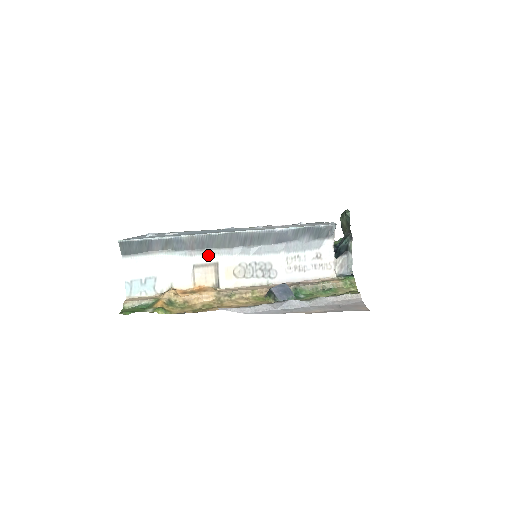
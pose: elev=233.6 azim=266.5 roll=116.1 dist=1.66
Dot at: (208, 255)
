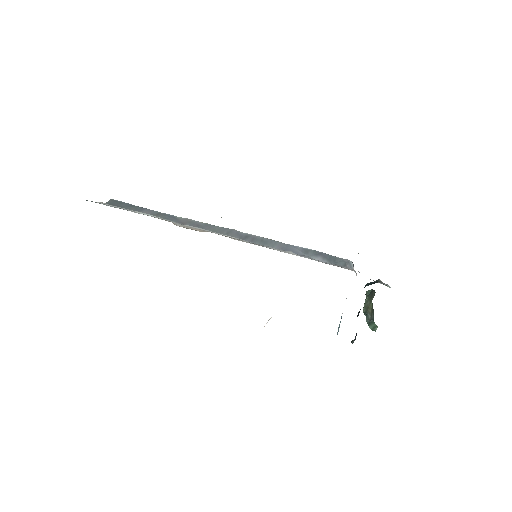
Dot at: (200, 228)
